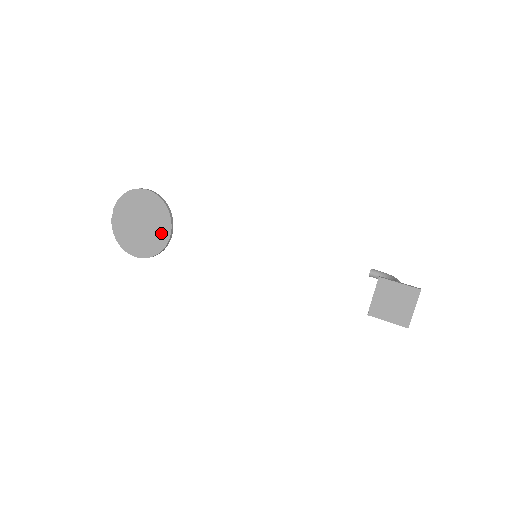
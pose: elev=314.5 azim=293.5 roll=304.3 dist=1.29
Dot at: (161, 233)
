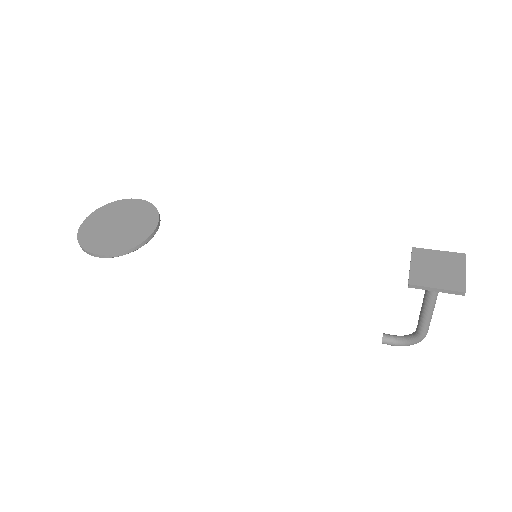
Dot at: (142, 230)
